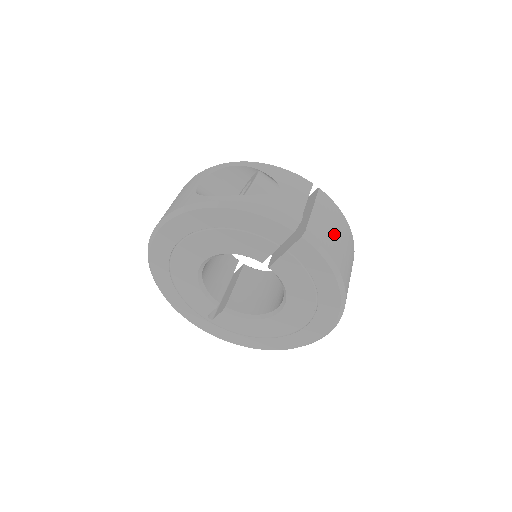
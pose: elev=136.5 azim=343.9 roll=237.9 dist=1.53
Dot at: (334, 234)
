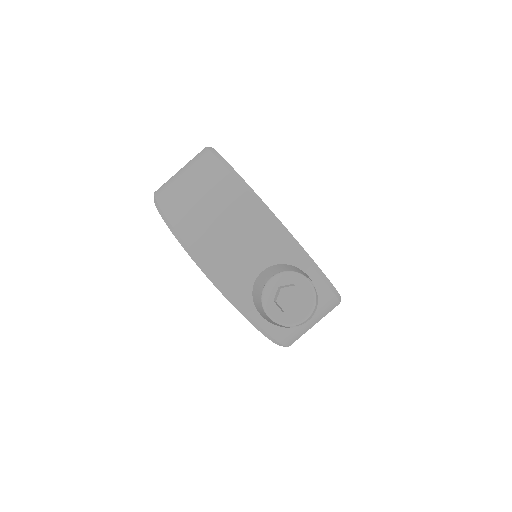
Dot at: occluded
